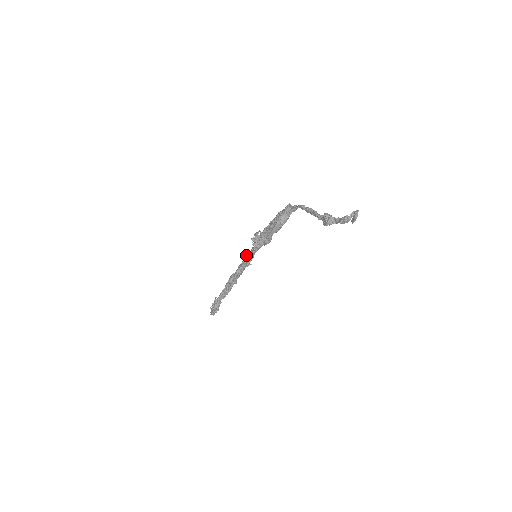
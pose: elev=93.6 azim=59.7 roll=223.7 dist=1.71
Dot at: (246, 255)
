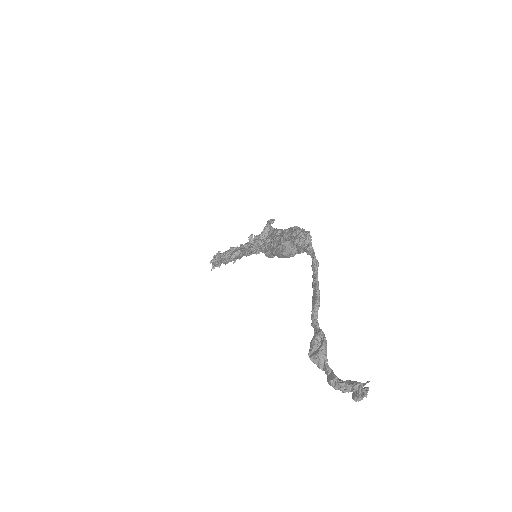
Dot at: occluded
